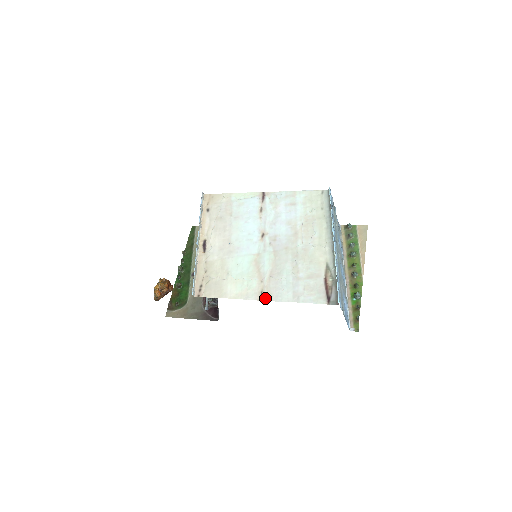
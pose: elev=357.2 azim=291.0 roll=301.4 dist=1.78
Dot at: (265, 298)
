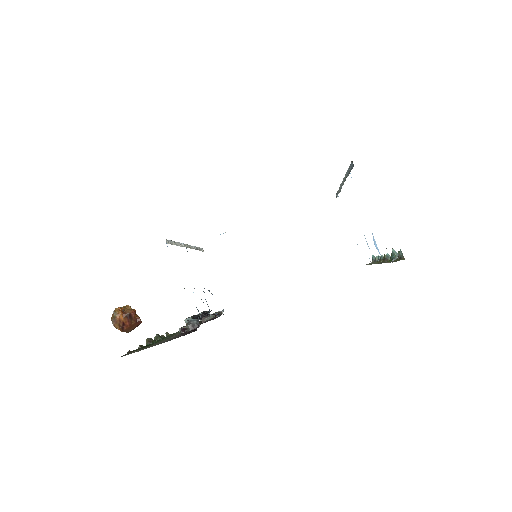
Dot at: occluded
